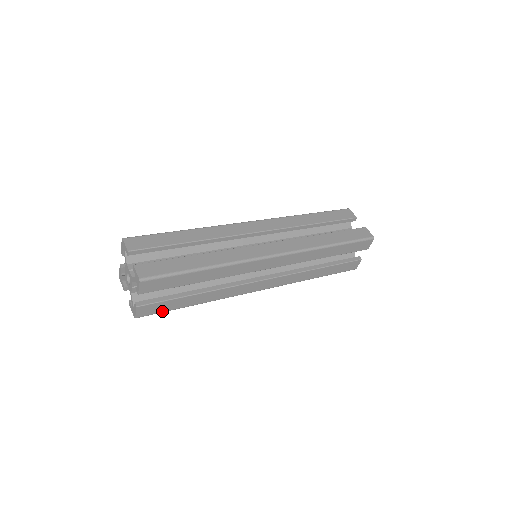
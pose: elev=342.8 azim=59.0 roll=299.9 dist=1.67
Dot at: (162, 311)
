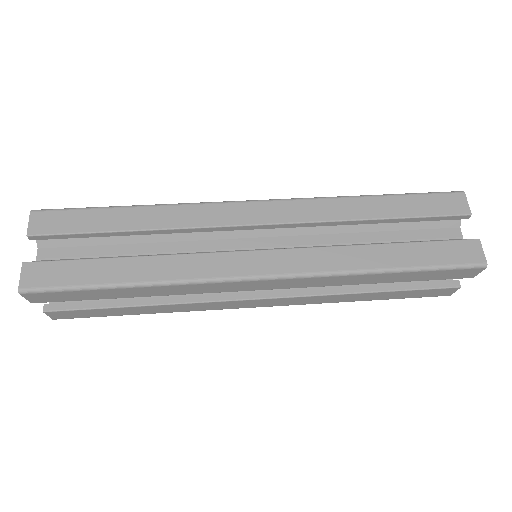
Dot at: (92, 316)
